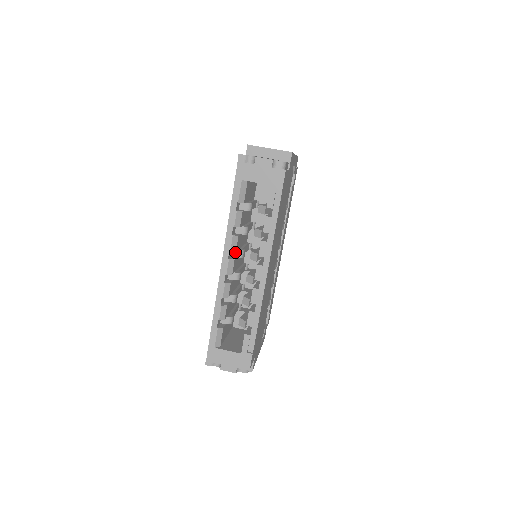
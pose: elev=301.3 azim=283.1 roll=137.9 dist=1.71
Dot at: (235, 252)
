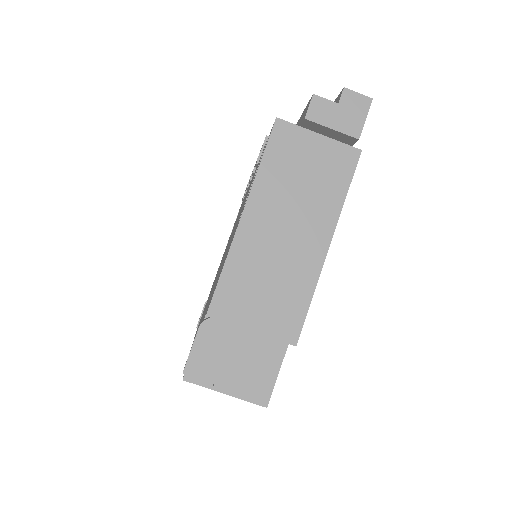
Dot at: occluded
